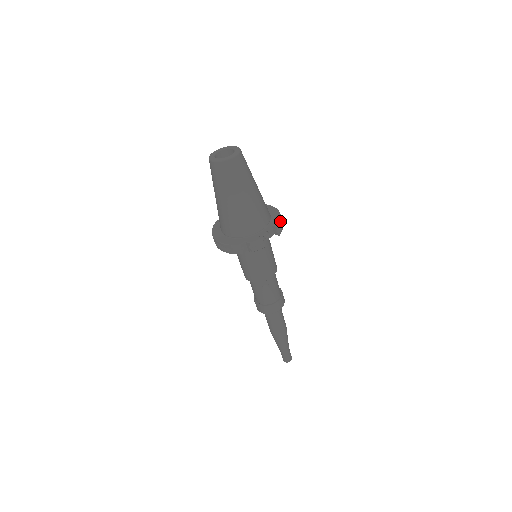
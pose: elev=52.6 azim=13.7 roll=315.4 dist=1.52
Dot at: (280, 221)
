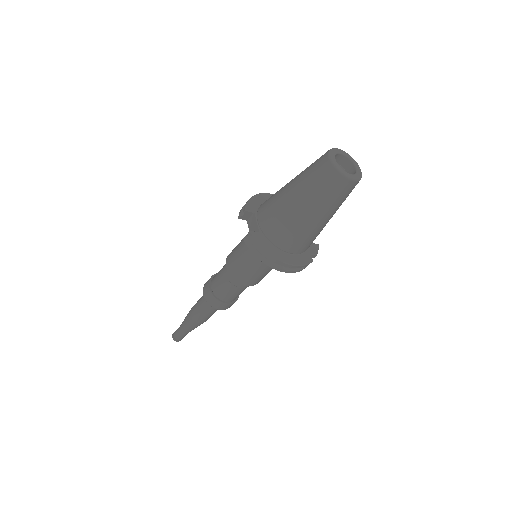
Dot at: occluded
